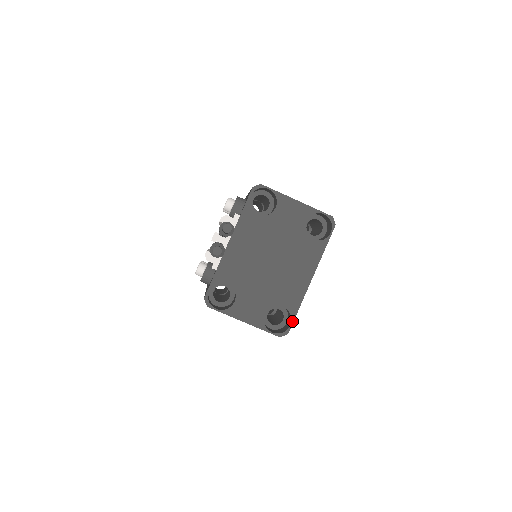
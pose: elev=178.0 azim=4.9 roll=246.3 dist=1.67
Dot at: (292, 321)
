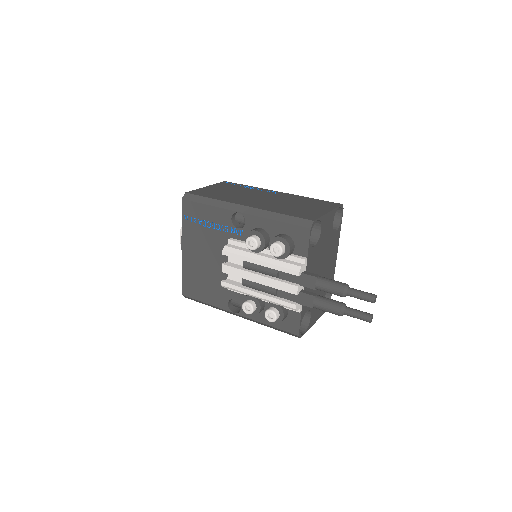
Dot at: occluded
